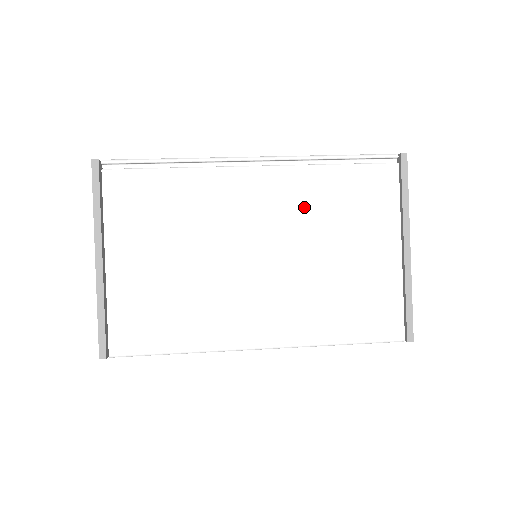
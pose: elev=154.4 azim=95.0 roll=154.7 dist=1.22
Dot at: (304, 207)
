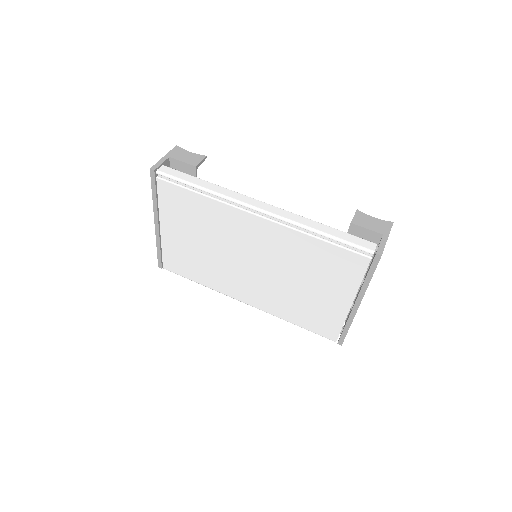
Dot at: (288, 253)
